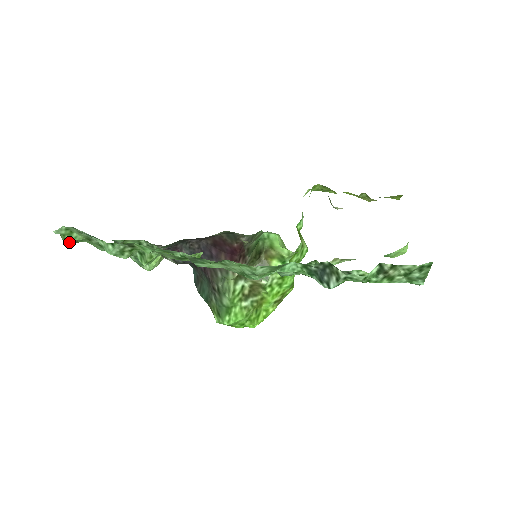
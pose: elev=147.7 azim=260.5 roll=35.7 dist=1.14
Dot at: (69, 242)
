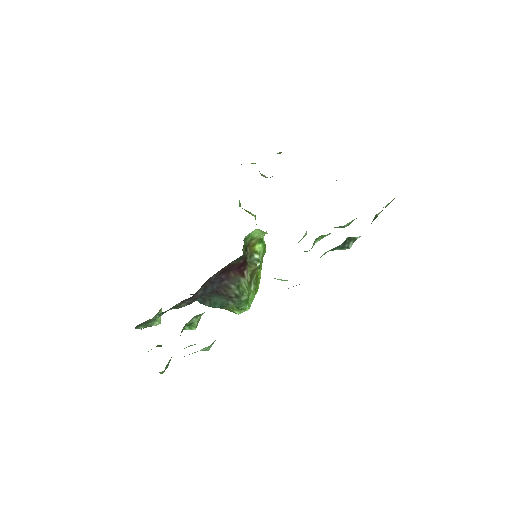
Dot at: occluded
